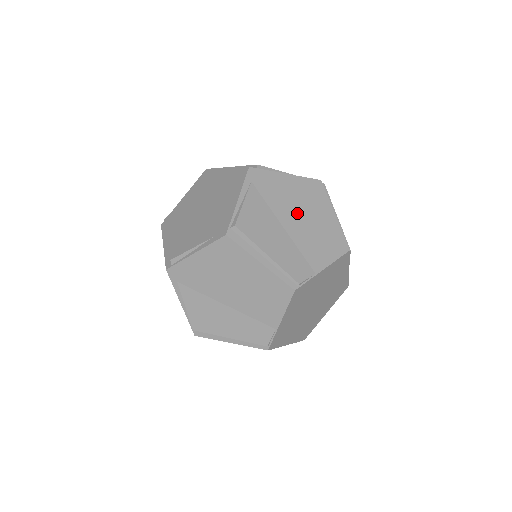
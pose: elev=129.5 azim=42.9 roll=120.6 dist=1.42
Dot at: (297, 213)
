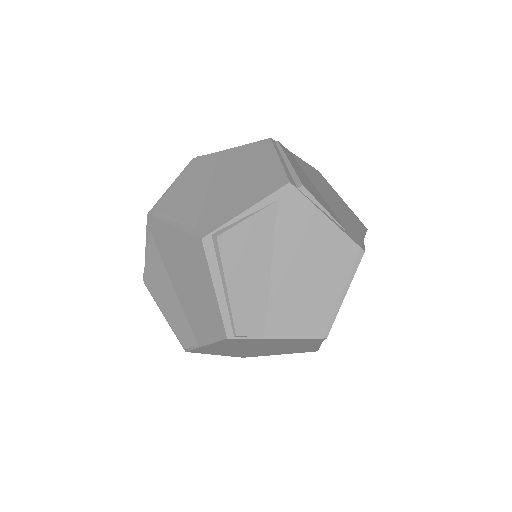
Dot at: (300, 265)
